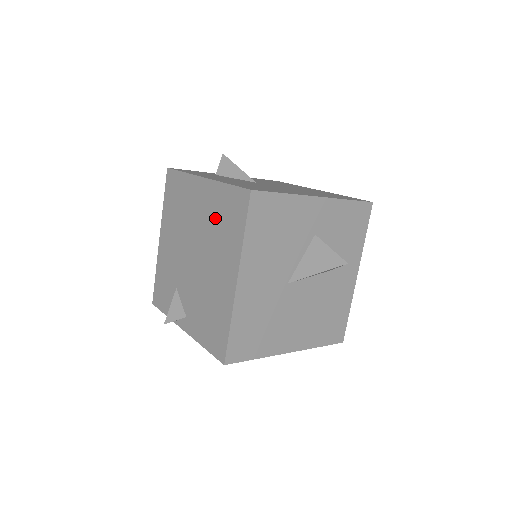
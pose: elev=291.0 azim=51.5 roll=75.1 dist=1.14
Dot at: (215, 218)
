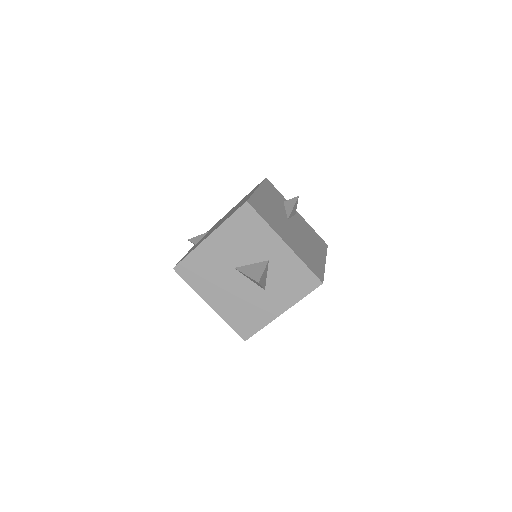
Dot at: (237, 207)
